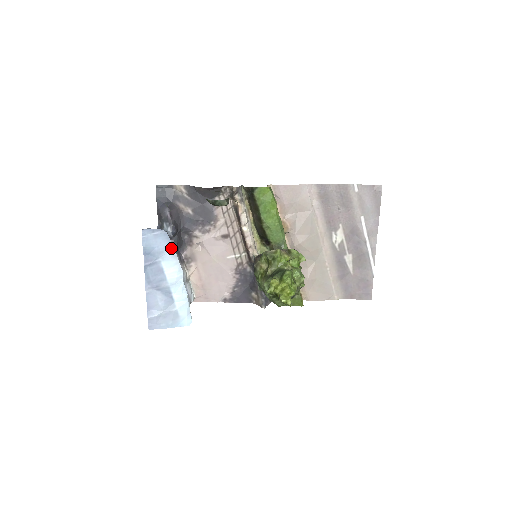
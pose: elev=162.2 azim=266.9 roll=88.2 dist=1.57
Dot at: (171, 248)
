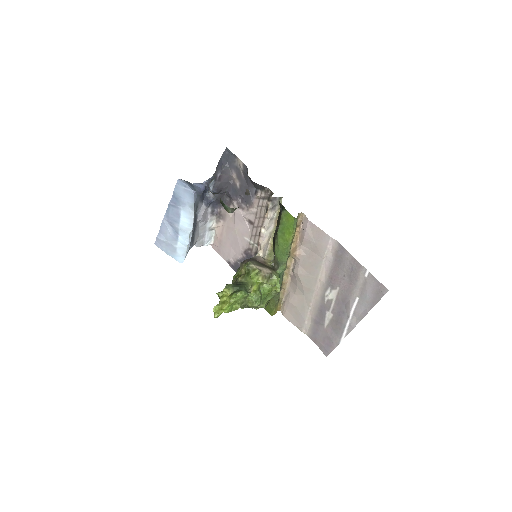
Dot at: (192, 206)
